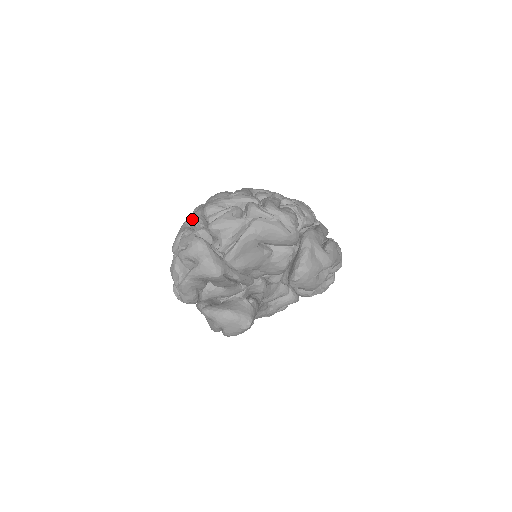
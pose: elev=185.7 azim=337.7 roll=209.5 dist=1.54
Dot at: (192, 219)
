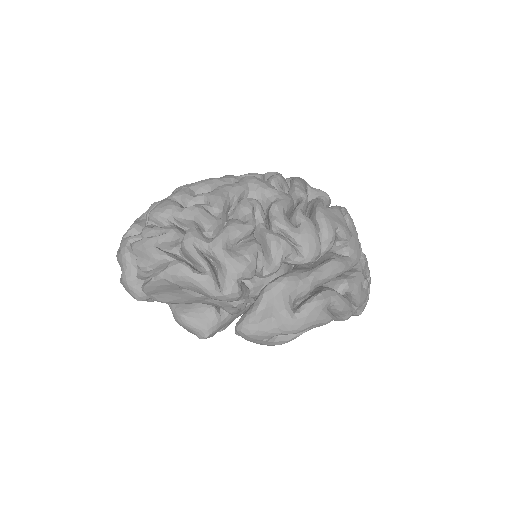
Dot at: occluded
